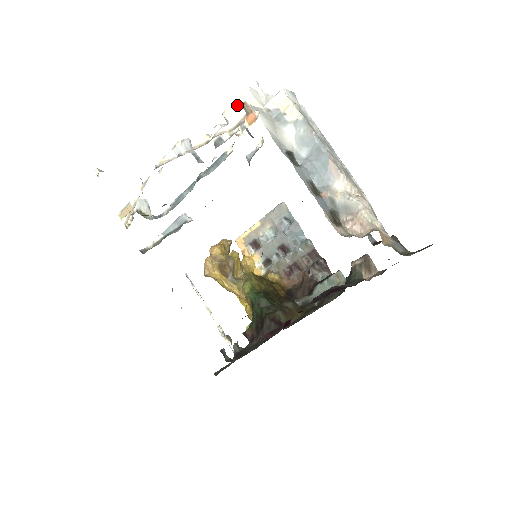
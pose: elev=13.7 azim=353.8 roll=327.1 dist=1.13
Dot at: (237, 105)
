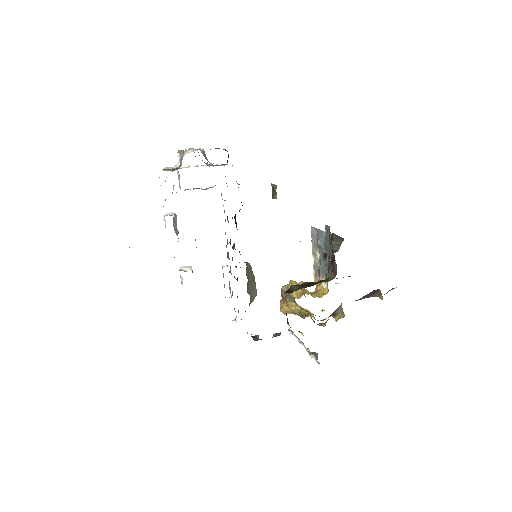
Dot at: (179, 180)
